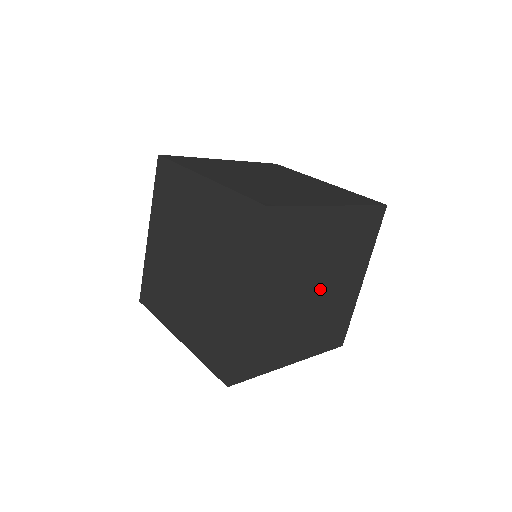
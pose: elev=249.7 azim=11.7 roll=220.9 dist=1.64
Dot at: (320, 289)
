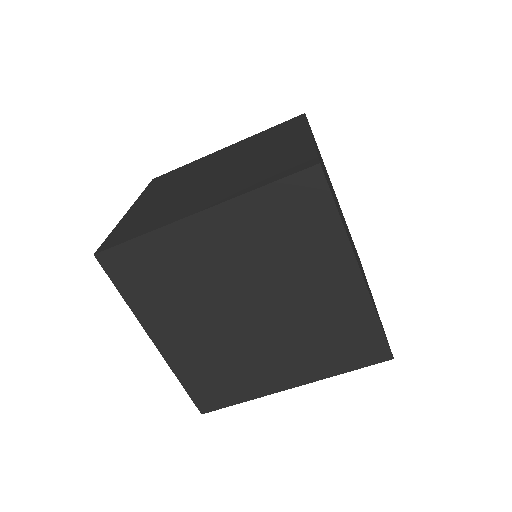
Dot at: occluded
